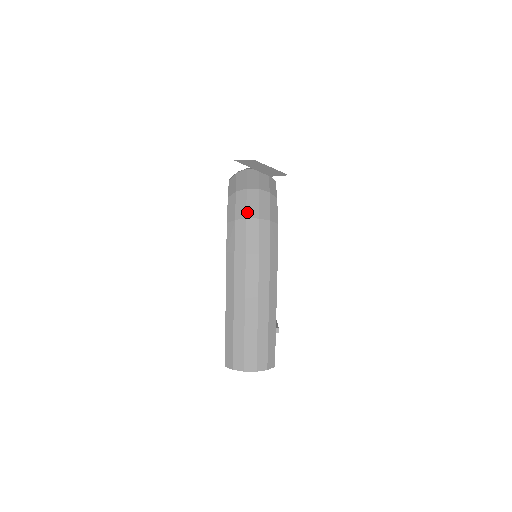
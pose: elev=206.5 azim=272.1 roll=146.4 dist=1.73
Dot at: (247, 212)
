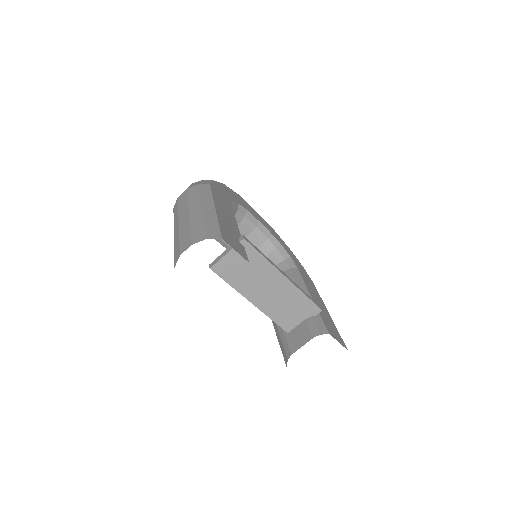
Dot at: occluded
